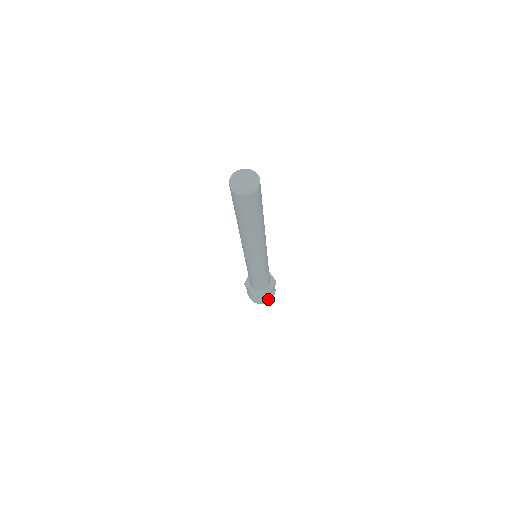
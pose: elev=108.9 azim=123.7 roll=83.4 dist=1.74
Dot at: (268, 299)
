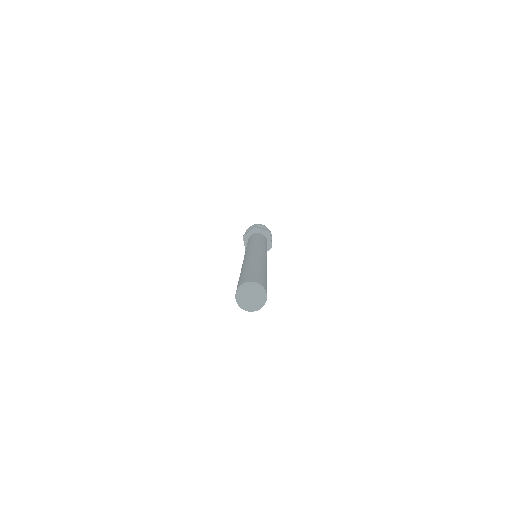
Dot at: occluded
